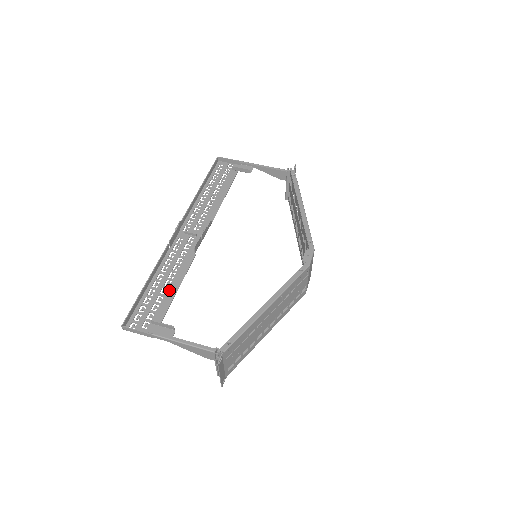
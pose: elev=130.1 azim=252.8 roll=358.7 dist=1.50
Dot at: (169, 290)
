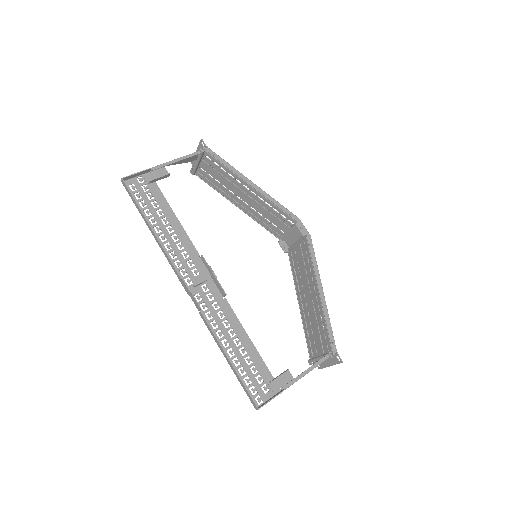
Dot at: (246, 347)
